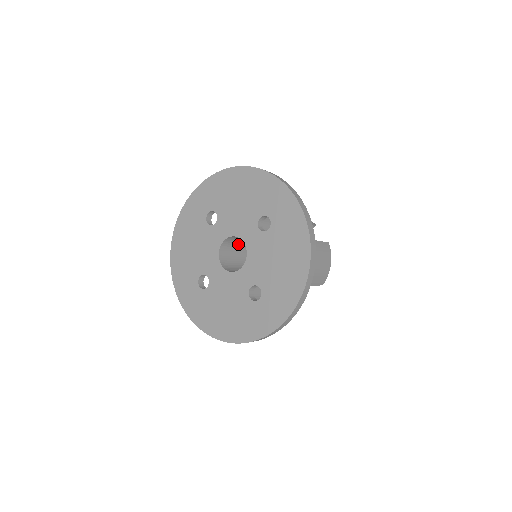
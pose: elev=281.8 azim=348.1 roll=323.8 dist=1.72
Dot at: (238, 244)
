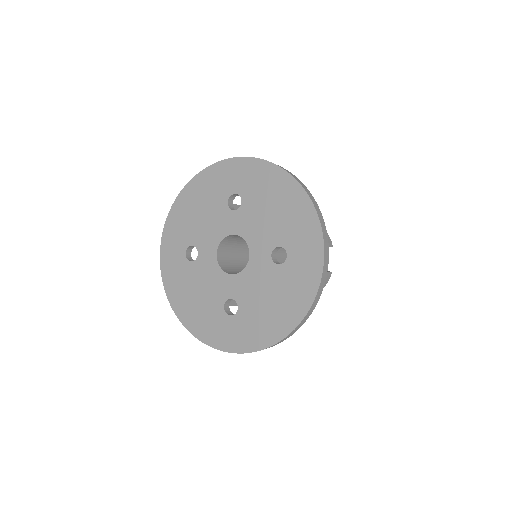
Dot at: (232, 259)
